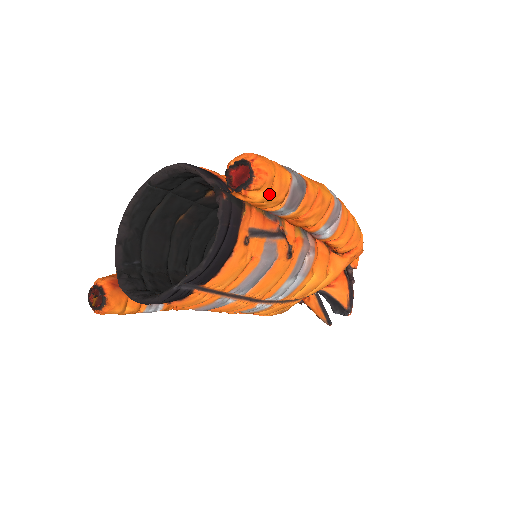
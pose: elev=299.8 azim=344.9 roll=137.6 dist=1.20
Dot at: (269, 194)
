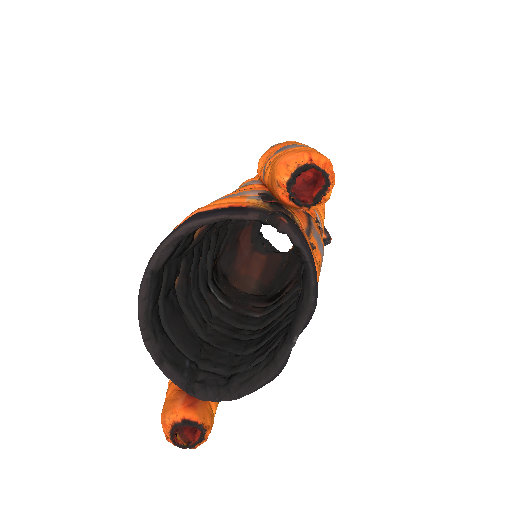
Dot at: occluded
